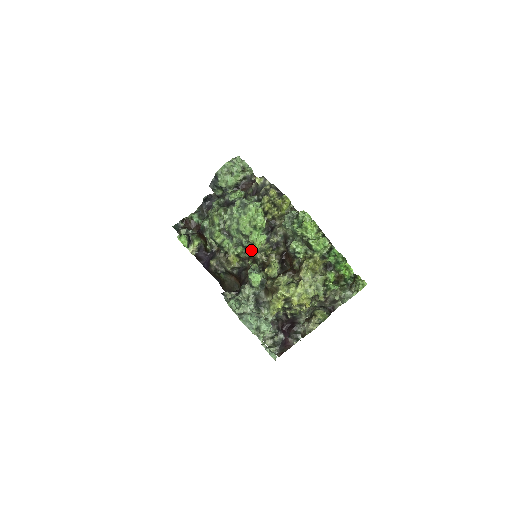
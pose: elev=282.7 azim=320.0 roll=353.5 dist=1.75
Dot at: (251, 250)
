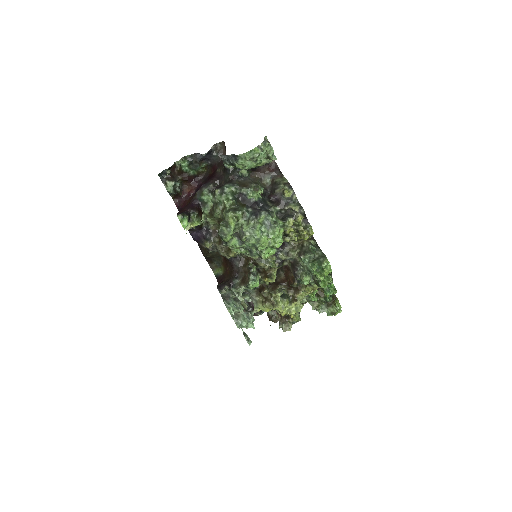
Dot at: (257, 257)
